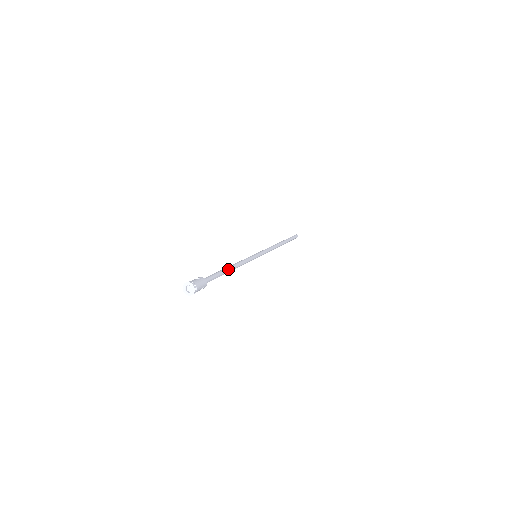
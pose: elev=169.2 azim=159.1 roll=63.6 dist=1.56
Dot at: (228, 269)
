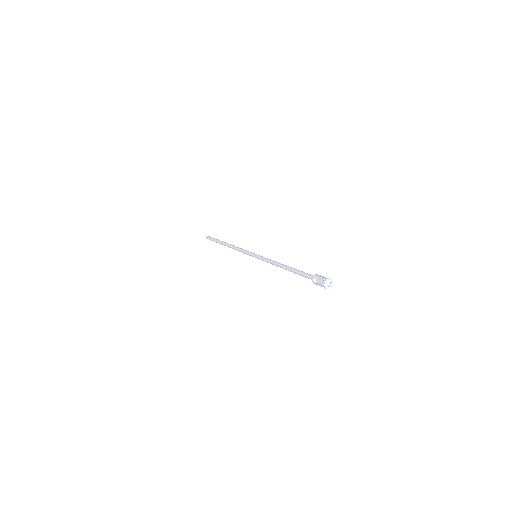
Dot at: (289, 267)
